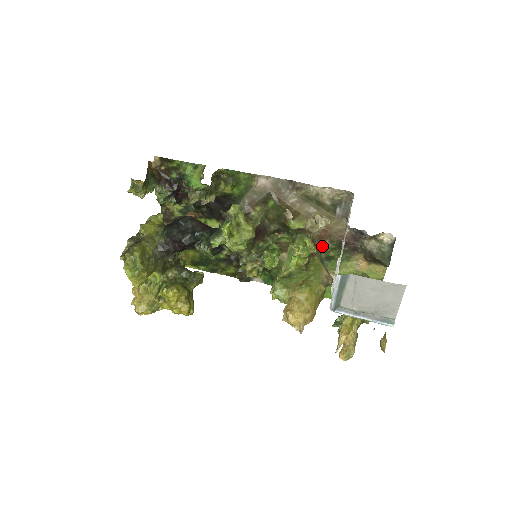
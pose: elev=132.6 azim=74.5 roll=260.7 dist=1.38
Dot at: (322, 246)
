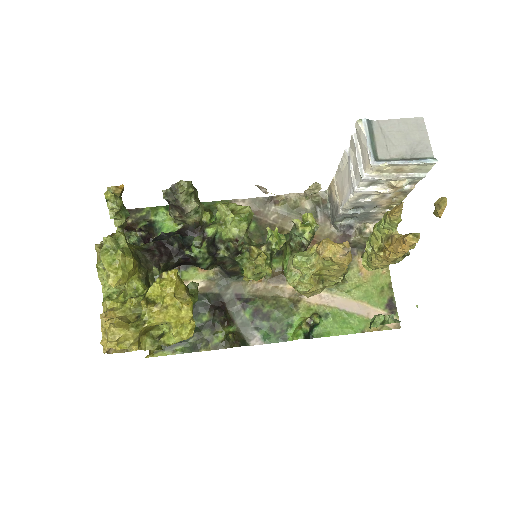
Dot at: occluded
